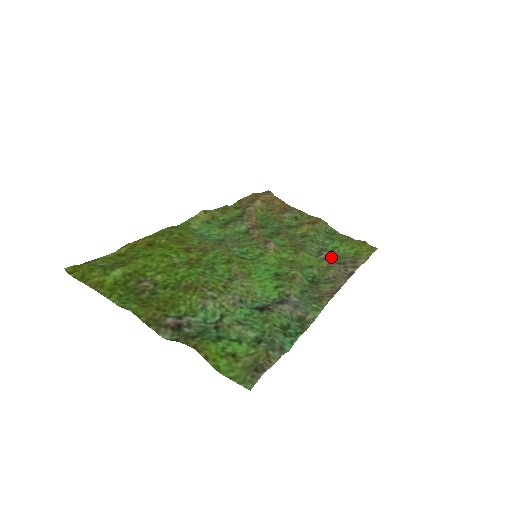
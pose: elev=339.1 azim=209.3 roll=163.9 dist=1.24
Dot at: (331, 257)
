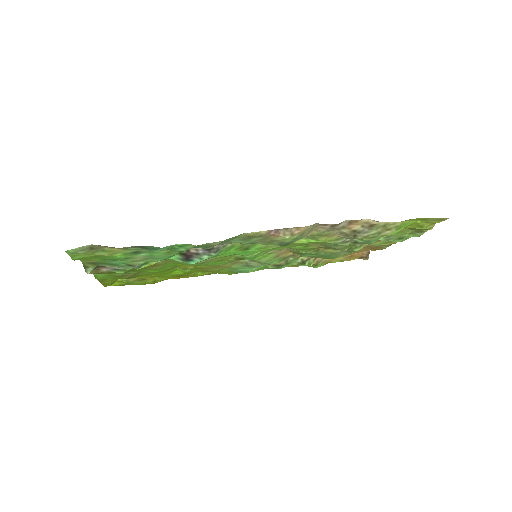
Dot at: occluded
